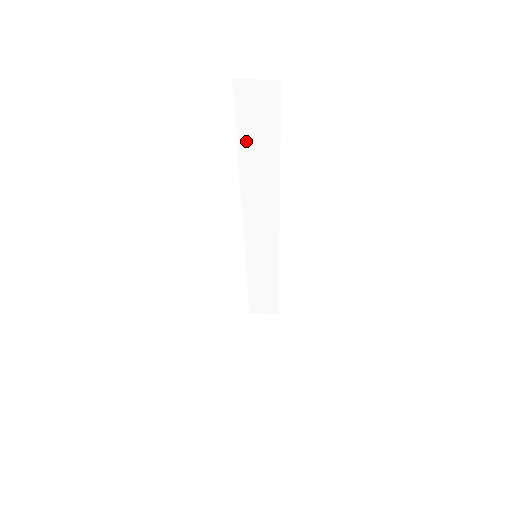
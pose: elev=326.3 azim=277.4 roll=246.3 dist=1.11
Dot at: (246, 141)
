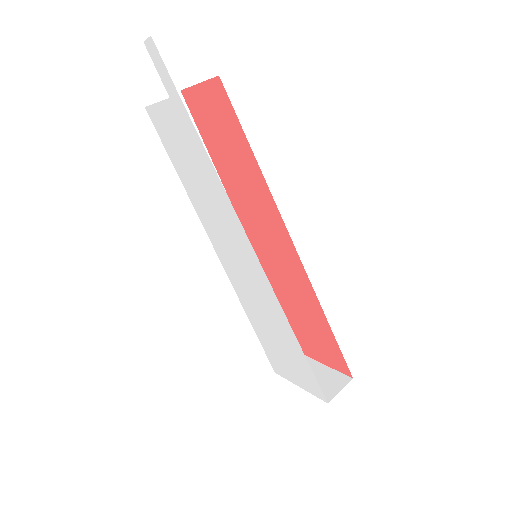
Dot at: occluded
